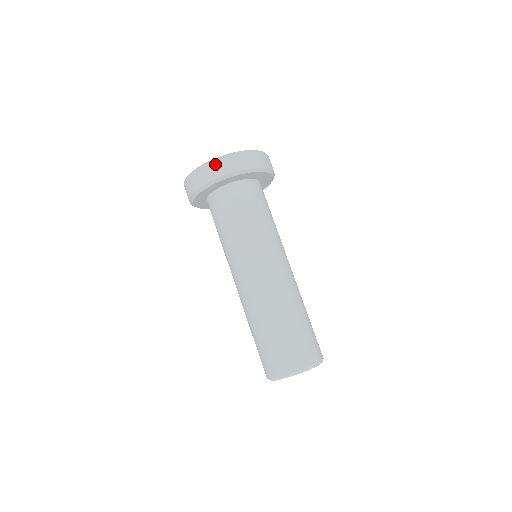
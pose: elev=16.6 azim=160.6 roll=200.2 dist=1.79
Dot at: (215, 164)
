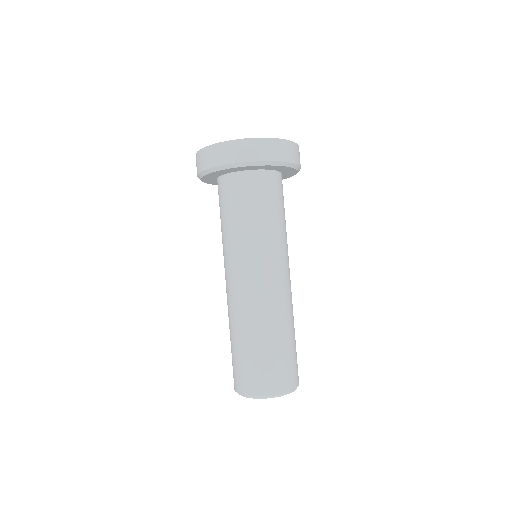
Dot at: (280, 145)
